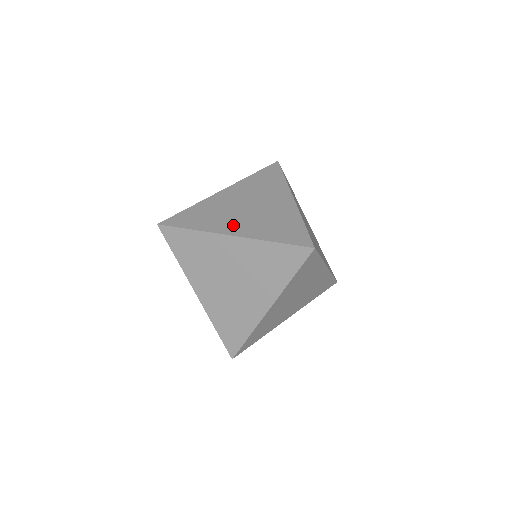
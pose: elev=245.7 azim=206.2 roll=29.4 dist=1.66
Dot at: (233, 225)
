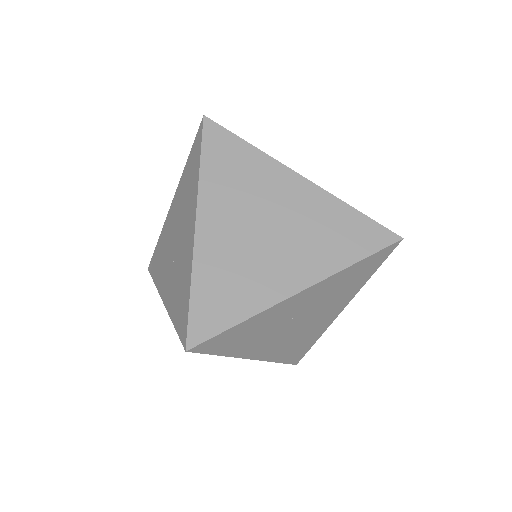
Dot at: (285, 274)
